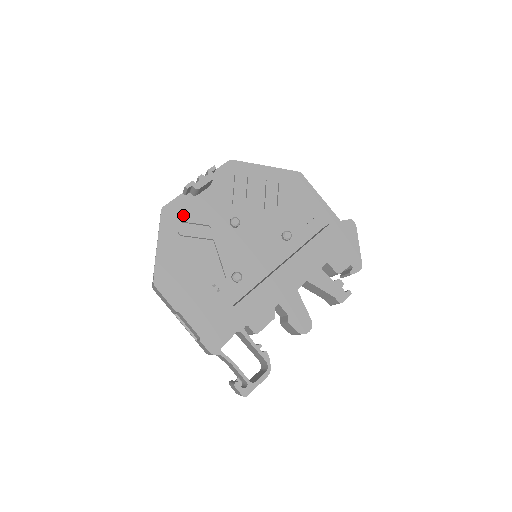
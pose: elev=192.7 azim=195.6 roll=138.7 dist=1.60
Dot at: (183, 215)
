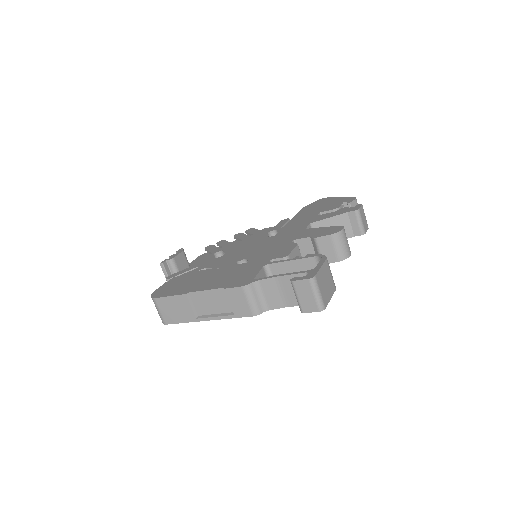
Dot at: (169, 277)
